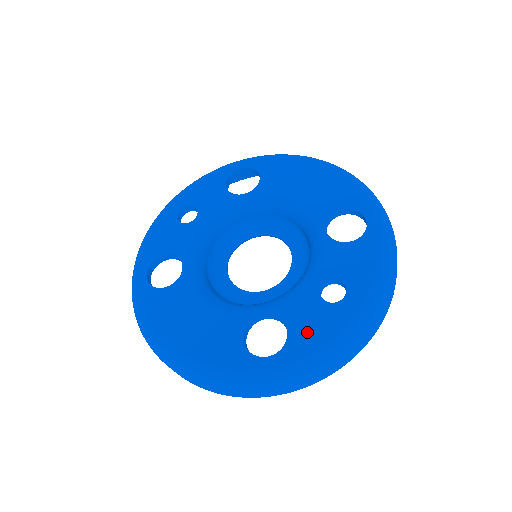
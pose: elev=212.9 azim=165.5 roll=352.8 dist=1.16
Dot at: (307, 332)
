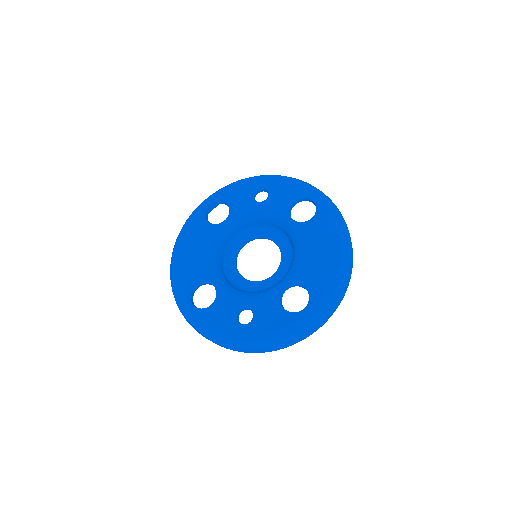
Dot at: (214, 316)
